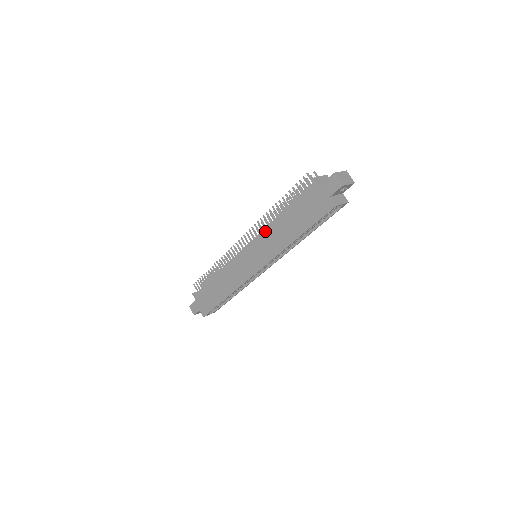
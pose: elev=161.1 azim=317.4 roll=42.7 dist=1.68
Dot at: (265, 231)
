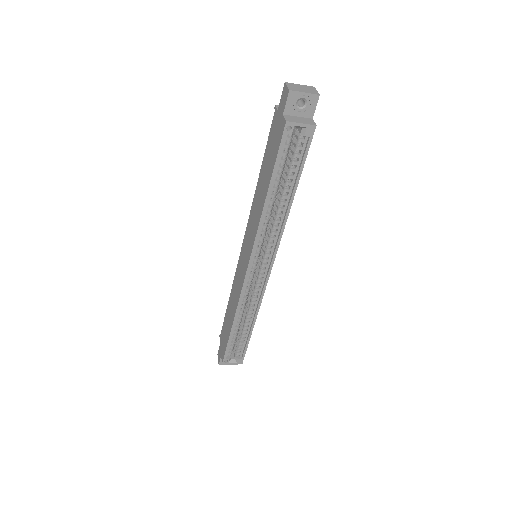
Dot at: (252, 209)
